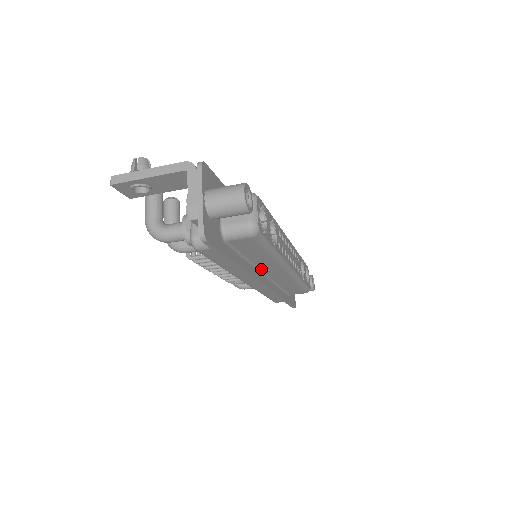
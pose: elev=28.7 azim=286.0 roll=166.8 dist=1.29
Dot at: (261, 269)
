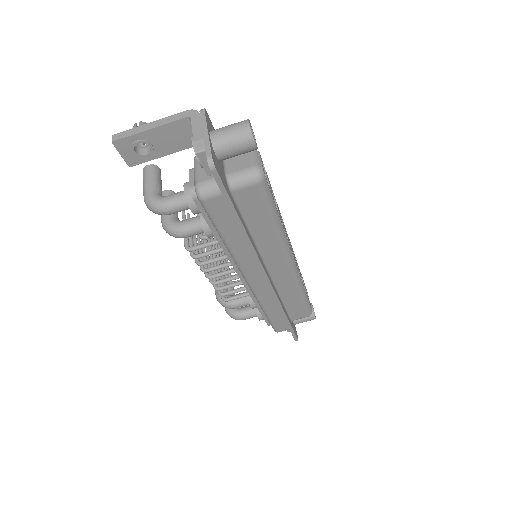
Dot at: (264, 258)
